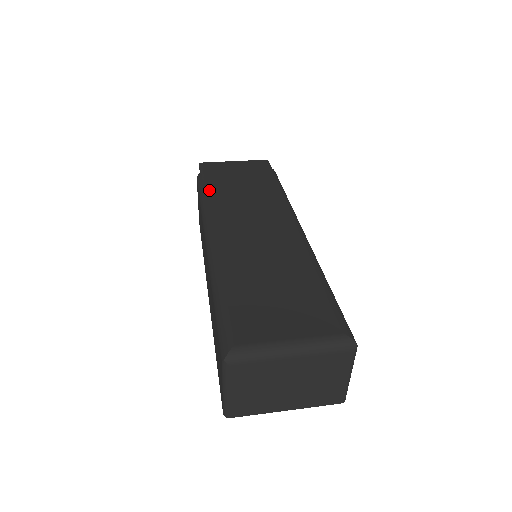
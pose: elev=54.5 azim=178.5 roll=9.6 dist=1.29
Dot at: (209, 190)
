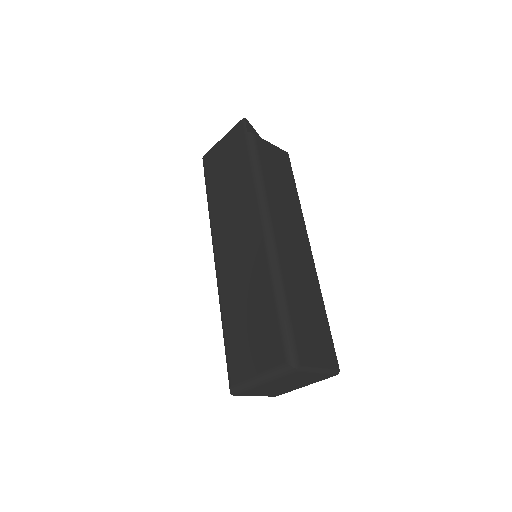
Dot at: (210, 200)
